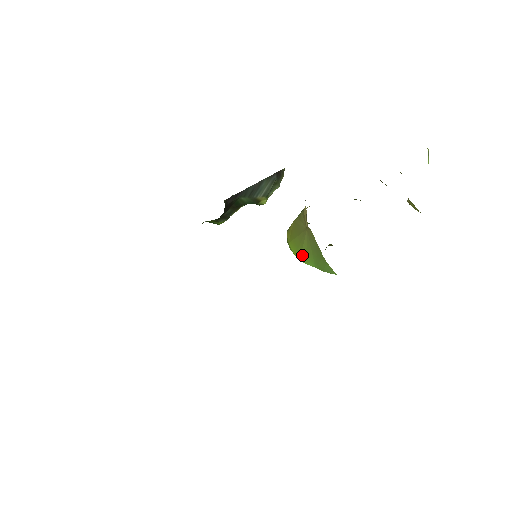
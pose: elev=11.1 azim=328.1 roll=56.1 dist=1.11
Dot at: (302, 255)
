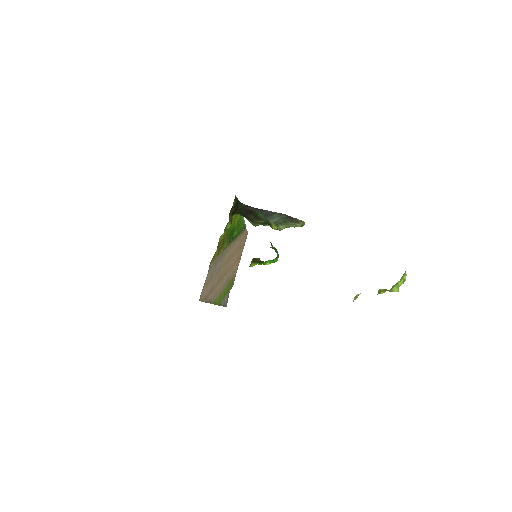
Dot at: occluded
